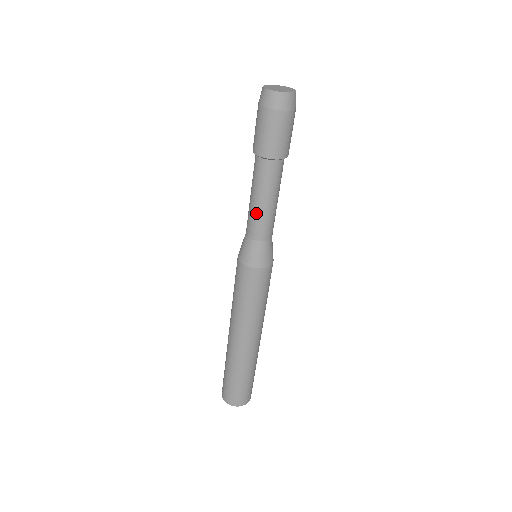
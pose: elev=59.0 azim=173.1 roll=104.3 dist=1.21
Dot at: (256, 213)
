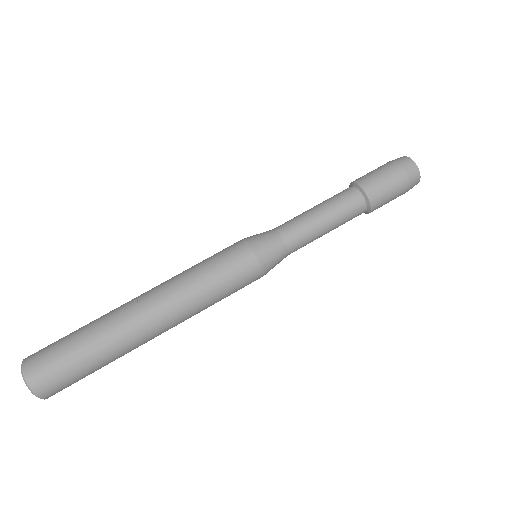
Dot at: (311, 223)
